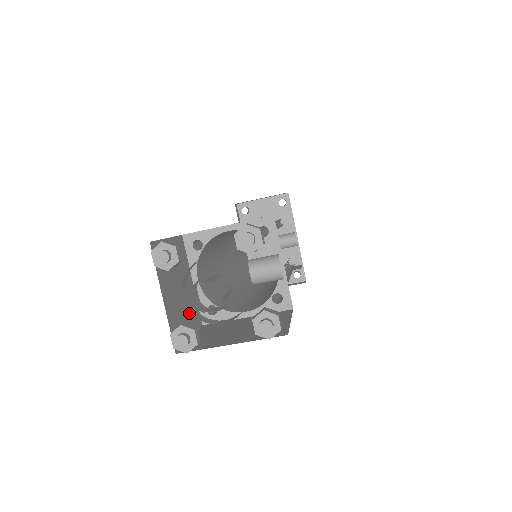
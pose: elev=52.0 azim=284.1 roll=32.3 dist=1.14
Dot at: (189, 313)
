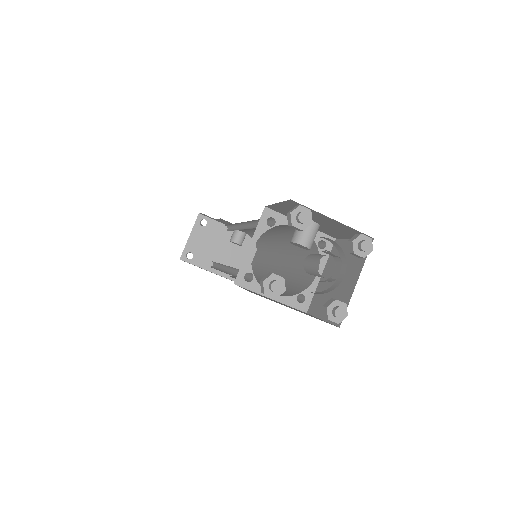
Dot at: occluded
